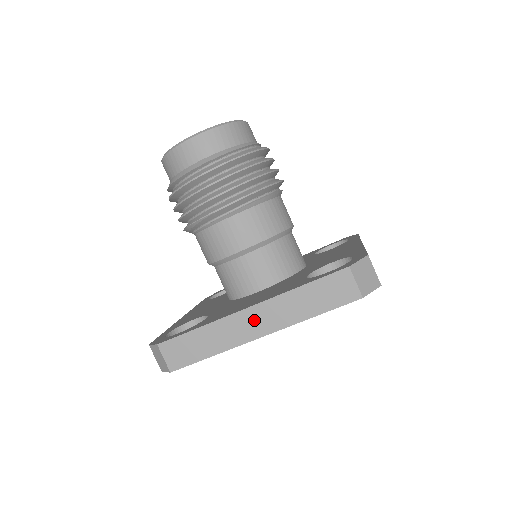
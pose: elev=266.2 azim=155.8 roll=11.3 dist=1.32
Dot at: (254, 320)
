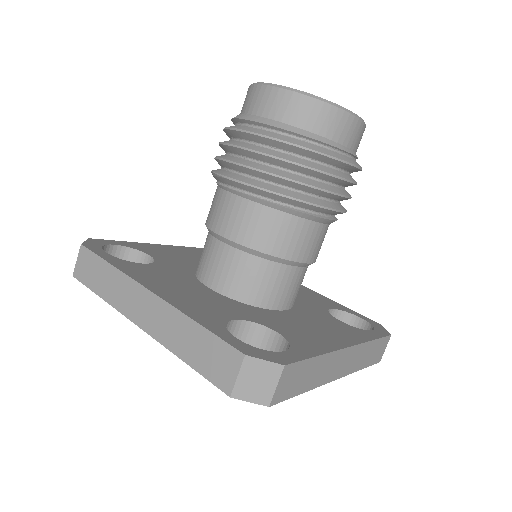
Dot at: (145, 306)
